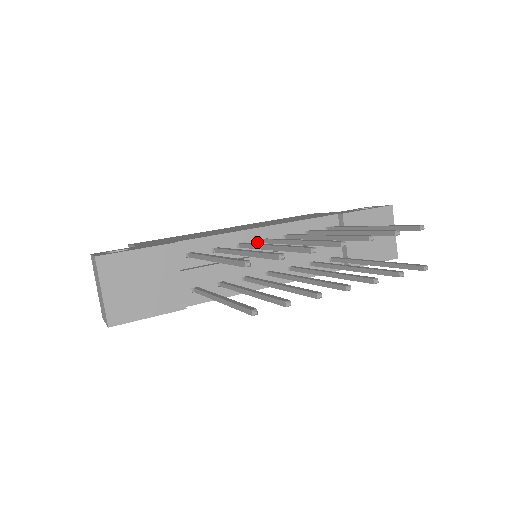
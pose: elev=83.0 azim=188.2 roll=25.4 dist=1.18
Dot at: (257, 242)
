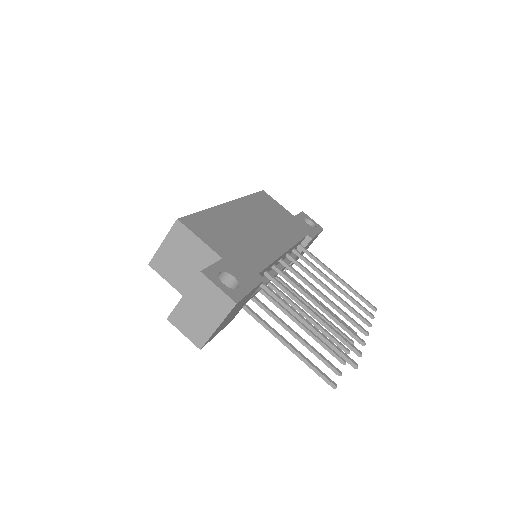
Dot at: (278, 261)
